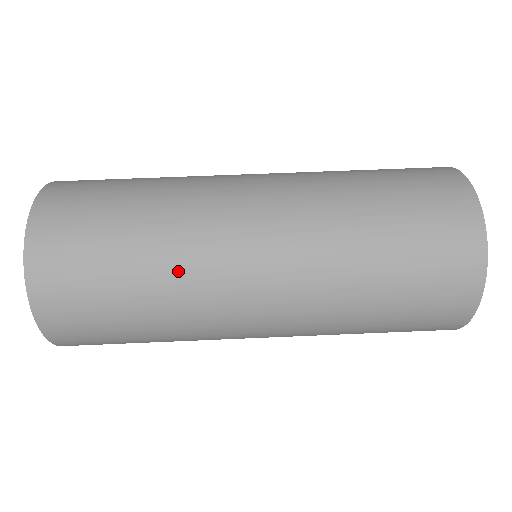
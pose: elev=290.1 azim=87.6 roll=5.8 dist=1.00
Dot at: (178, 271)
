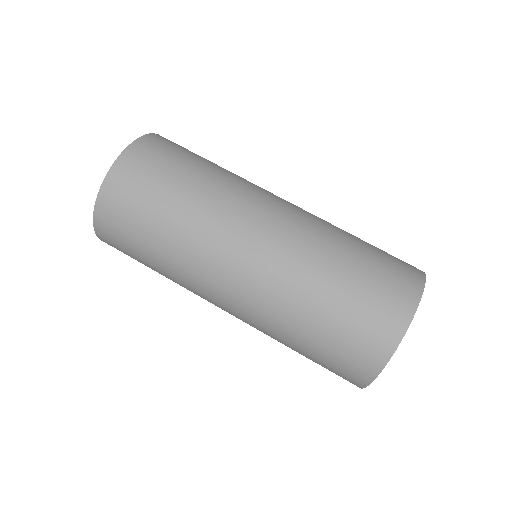
Dot at: (191, 235)
